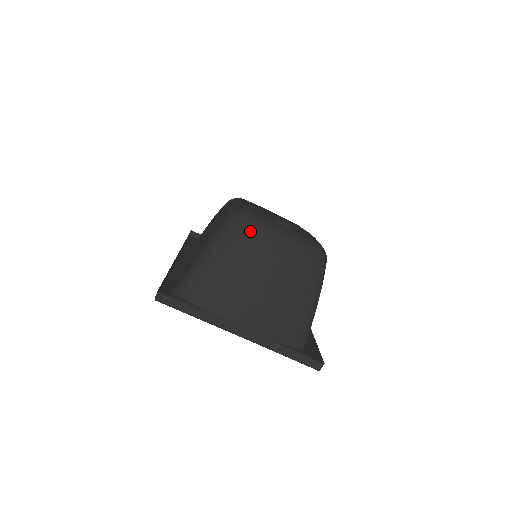
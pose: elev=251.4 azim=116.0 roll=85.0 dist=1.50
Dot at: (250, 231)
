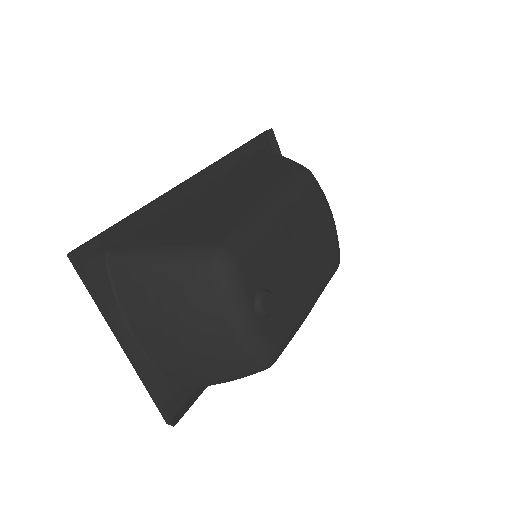
Dot at: (209, 290)
